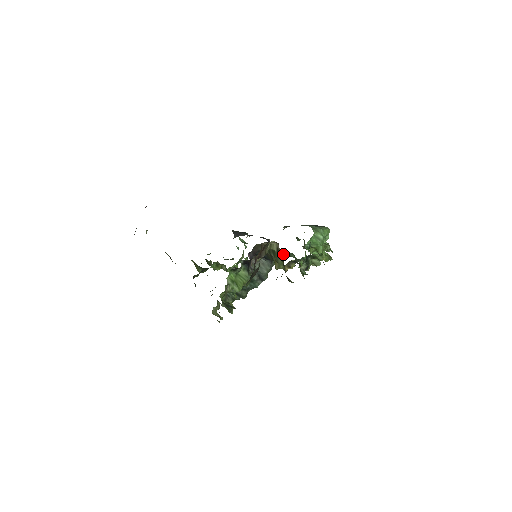
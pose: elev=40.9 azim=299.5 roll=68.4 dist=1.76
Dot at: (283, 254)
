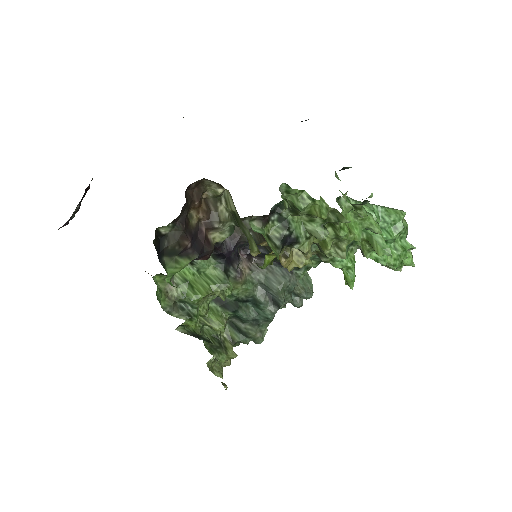
Dot at: occluded
